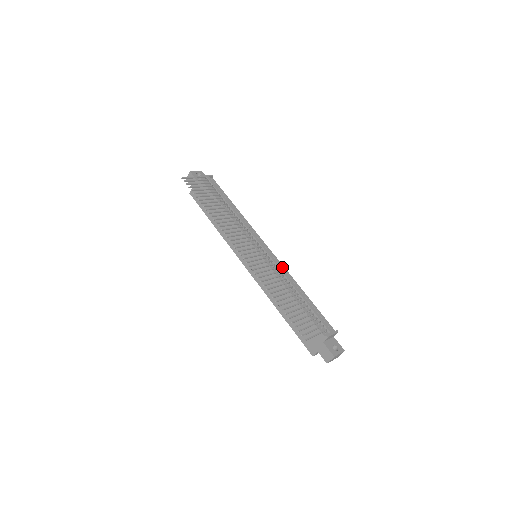
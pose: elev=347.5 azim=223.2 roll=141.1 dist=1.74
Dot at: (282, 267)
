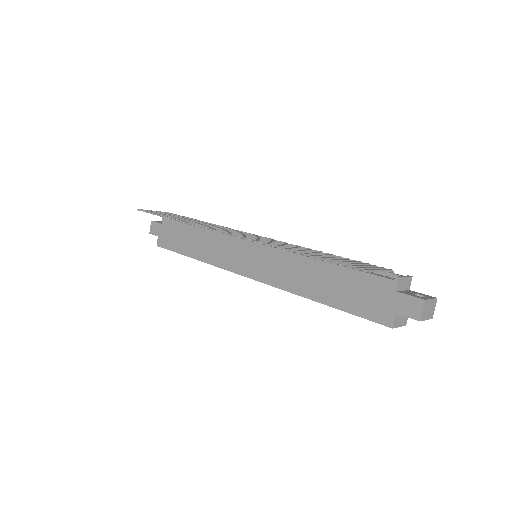
Dot at: occluded
